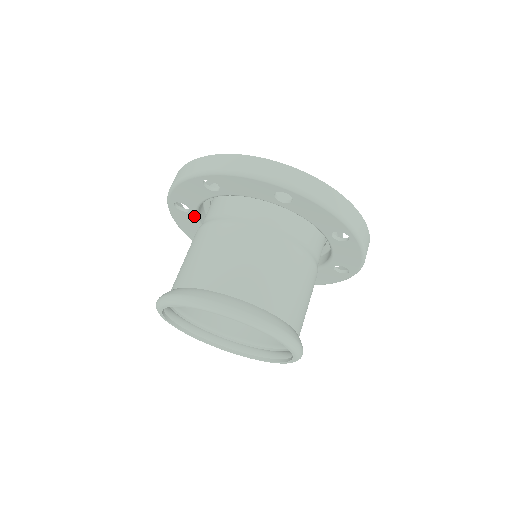
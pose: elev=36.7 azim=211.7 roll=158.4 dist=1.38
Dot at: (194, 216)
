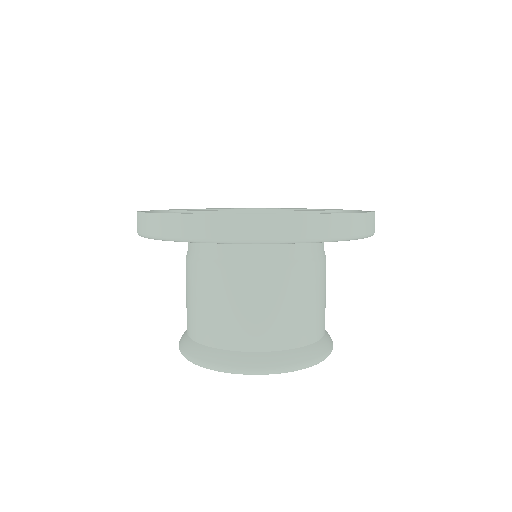
Dot at: occluded
